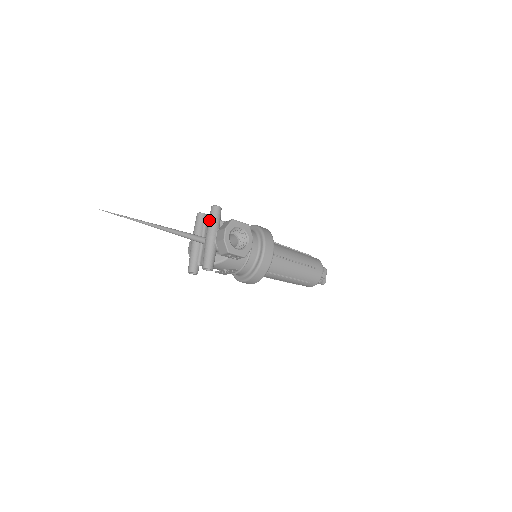
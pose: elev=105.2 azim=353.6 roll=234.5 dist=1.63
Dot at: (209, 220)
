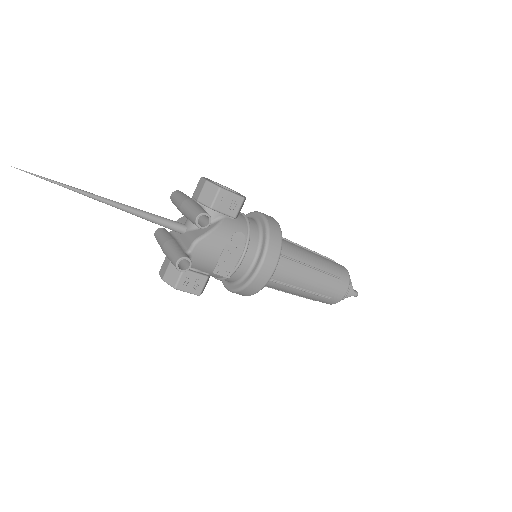
Dot at: (175, 199)
